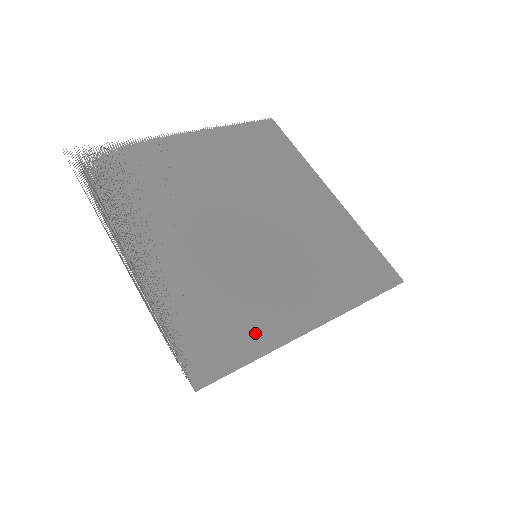
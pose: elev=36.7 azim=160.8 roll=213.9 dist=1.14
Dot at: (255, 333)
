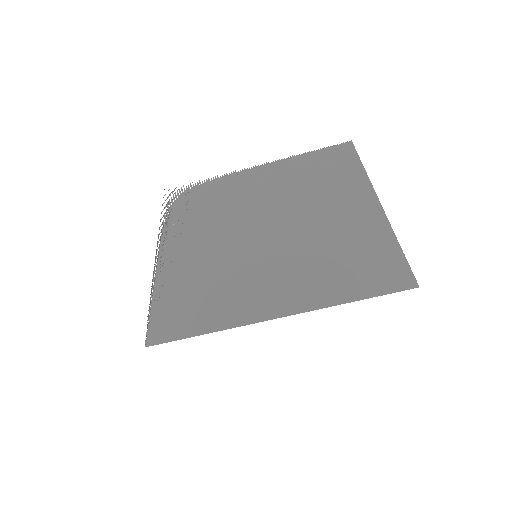
Dot at: (214, 314)
